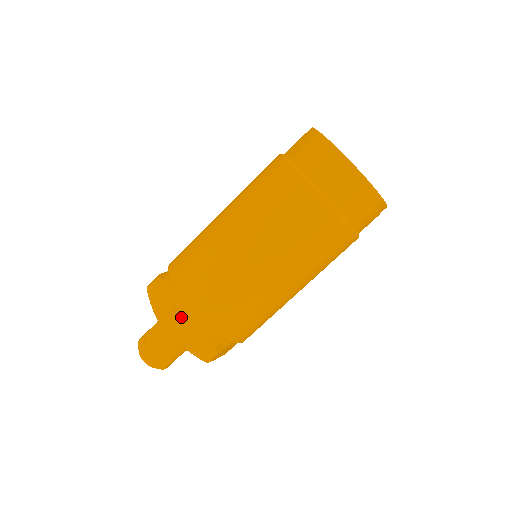
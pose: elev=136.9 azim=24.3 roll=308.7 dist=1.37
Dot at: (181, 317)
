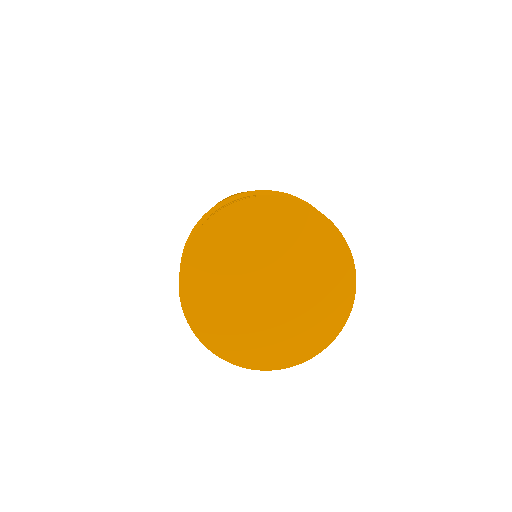
Dot at: occluded
